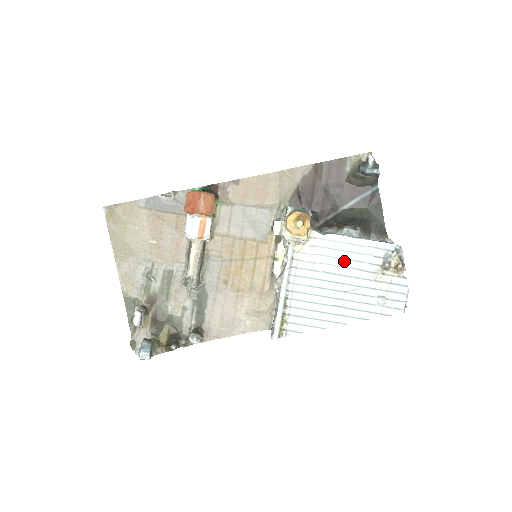
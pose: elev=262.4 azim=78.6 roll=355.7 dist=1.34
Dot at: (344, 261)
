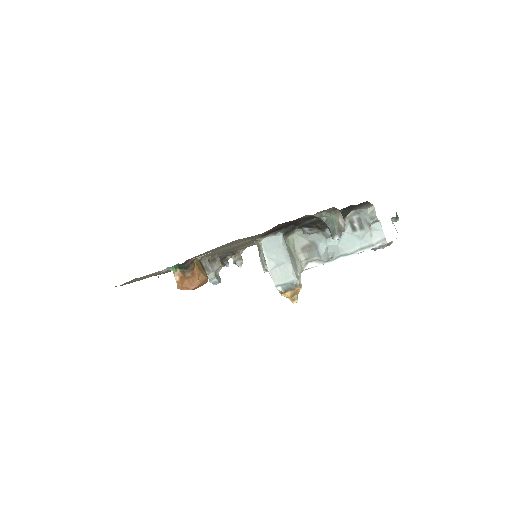
Dot at: occluded
